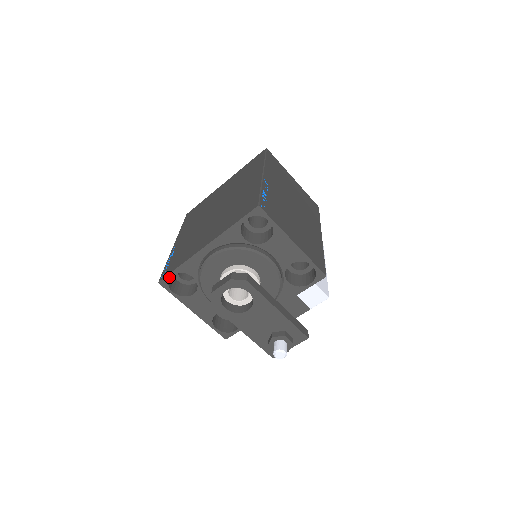
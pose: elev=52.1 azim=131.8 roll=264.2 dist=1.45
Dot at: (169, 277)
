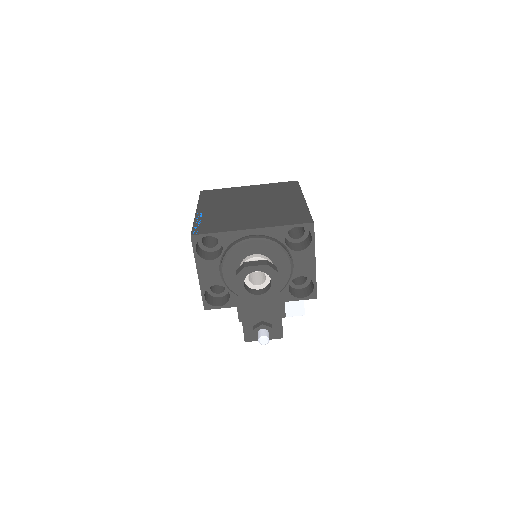
Dot at: (204, 236)
